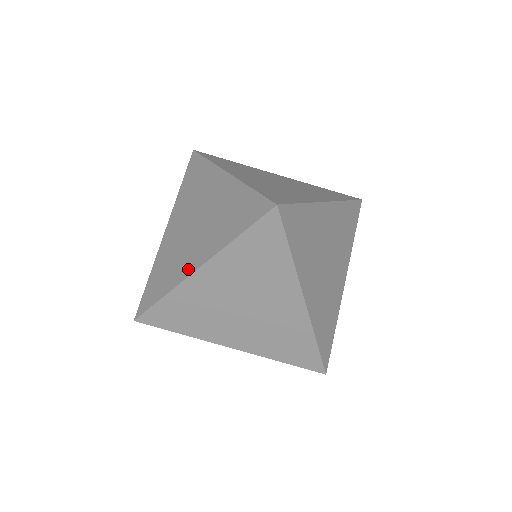
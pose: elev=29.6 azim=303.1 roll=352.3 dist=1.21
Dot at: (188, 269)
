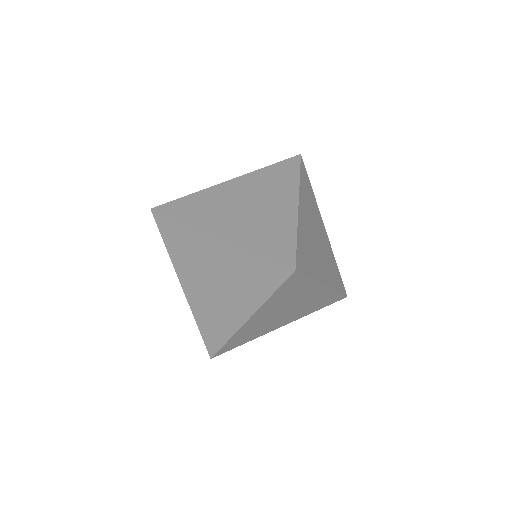
Dot at: occluded
